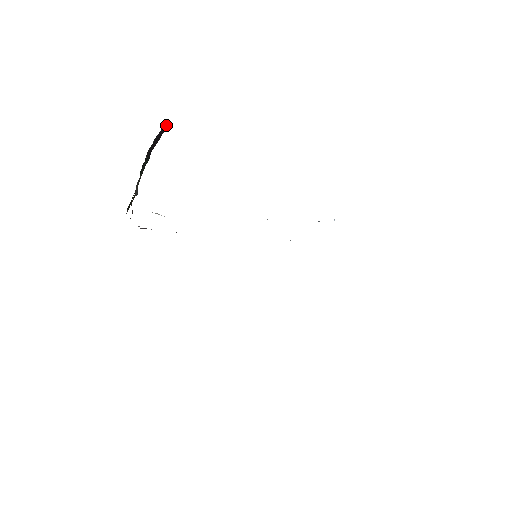
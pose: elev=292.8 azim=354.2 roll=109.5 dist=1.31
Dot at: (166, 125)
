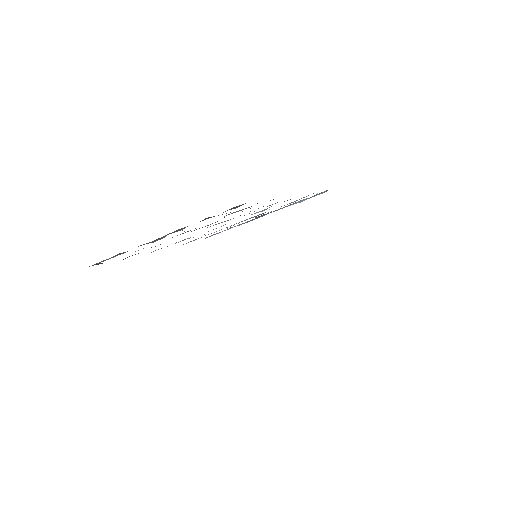
Dot at: occluded
